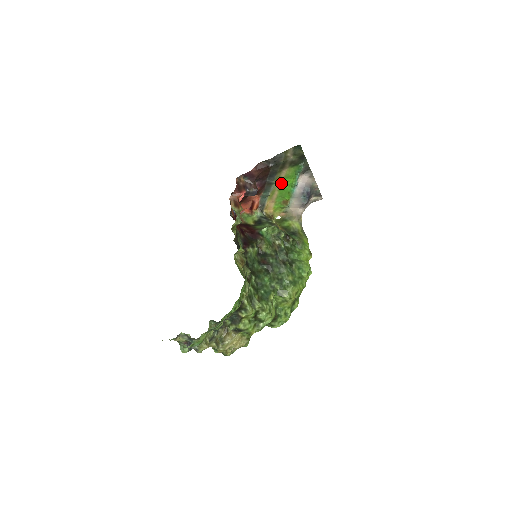
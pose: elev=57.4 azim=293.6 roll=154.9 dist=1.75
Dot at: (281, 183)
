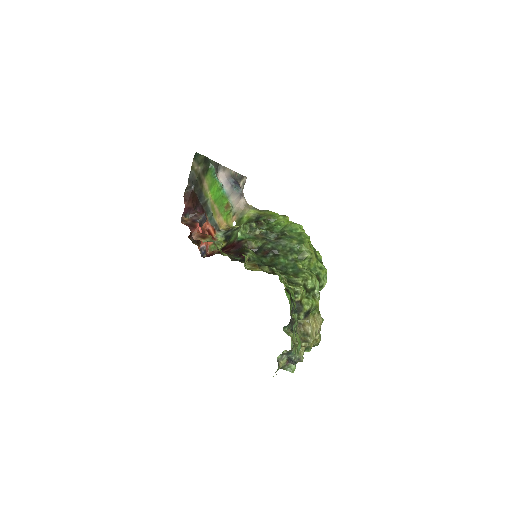
Dot at: (211, 195)
